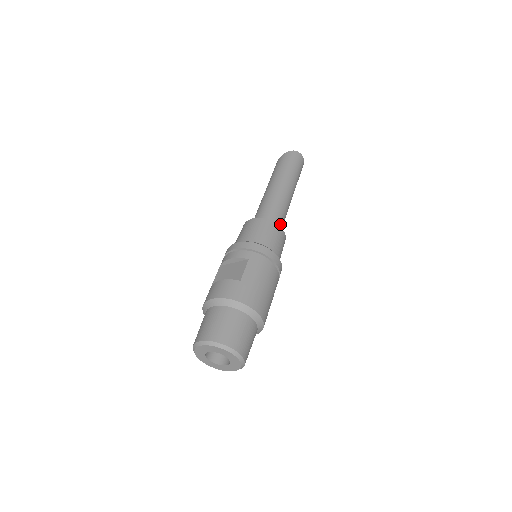
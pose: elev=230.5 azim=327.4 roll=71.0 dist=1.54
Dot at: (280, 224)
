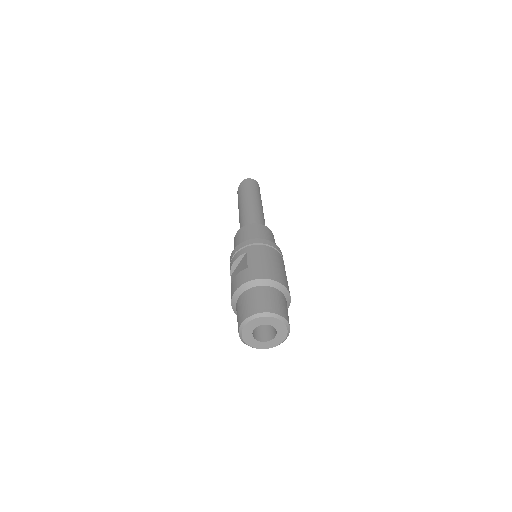
Dot at: occluded
